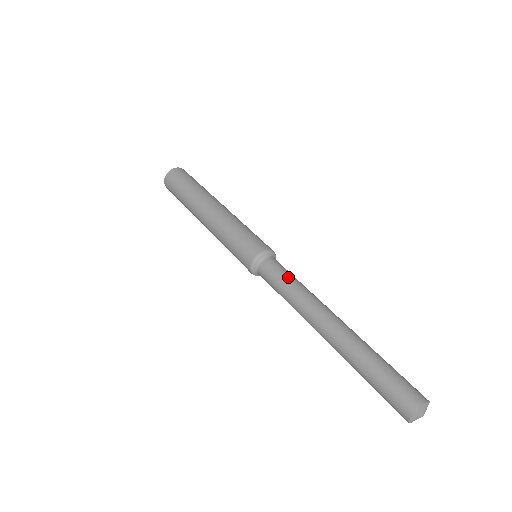
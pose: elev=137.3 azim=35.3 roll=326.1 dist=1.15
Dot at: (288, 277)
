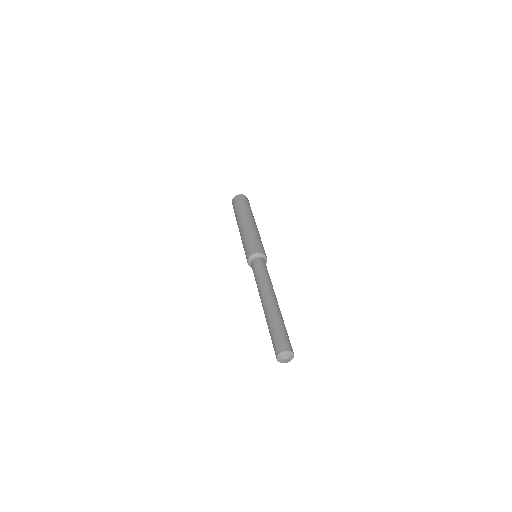
Dot at: (262, 270)
